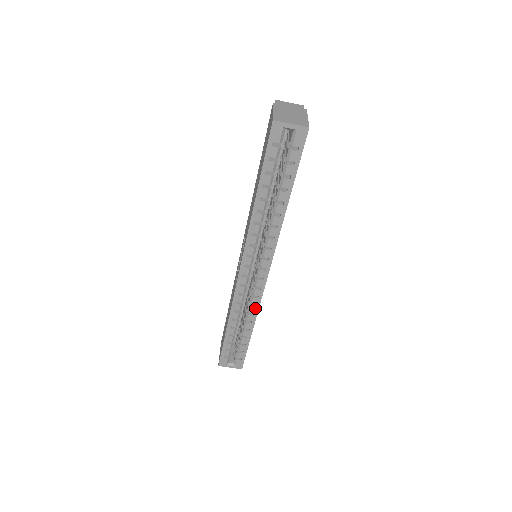
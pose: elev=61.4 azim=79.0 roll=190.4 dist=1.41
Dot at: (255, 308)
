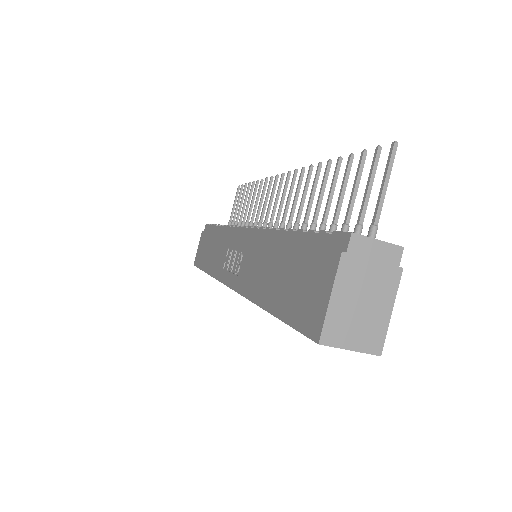
Dot at: occluded
